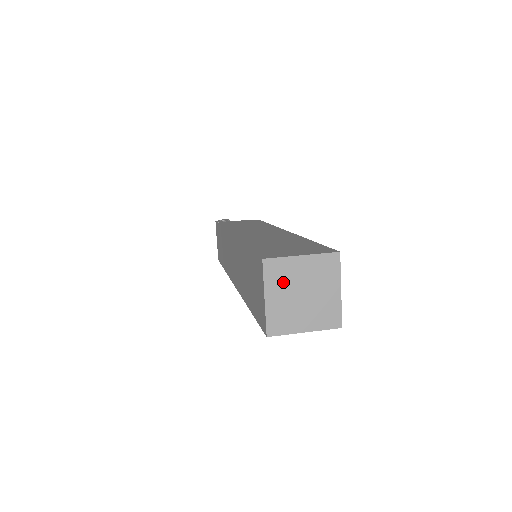
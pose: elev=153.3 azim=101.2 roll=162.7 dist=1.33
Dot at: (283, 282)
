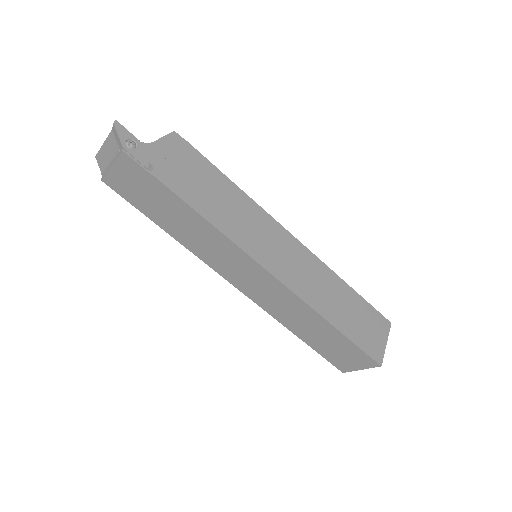
Dot at: occluded
